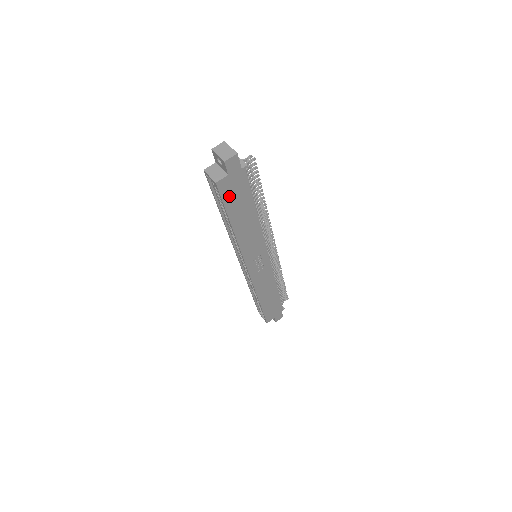
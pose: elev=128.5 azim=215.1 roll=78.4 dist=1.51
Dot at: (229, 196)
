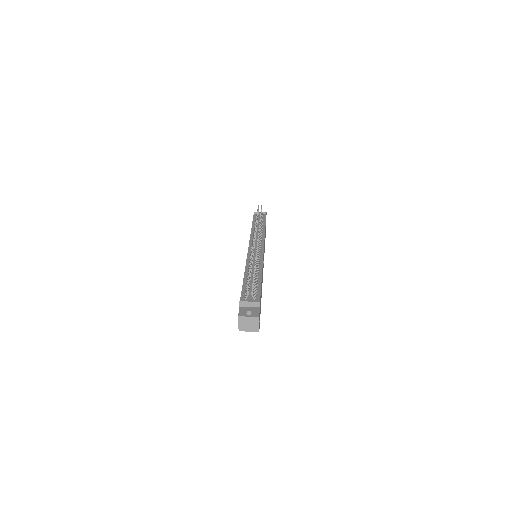
Dot at: occluded
